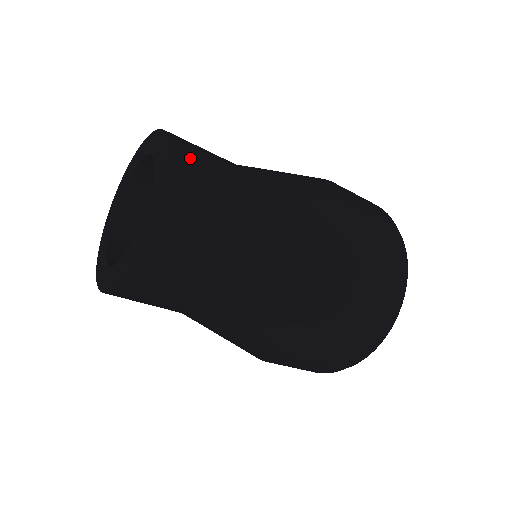
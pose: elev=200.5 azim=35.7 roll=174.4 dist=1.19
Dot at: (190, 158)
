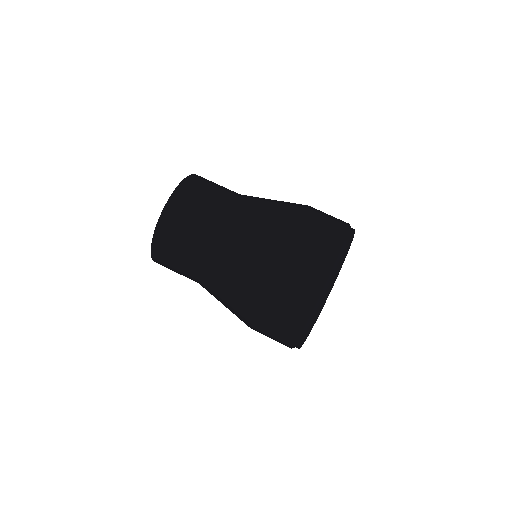
Dot at: (171, 222)
